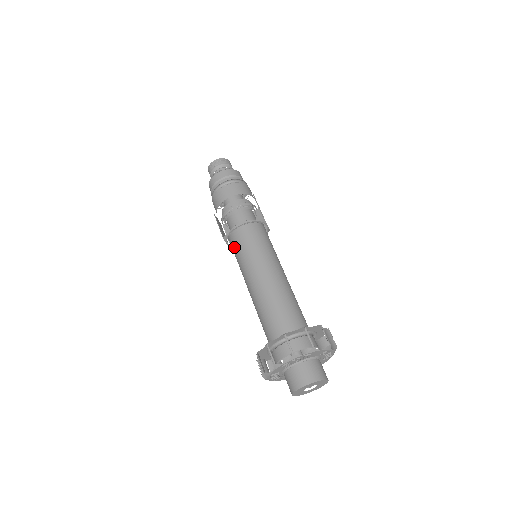
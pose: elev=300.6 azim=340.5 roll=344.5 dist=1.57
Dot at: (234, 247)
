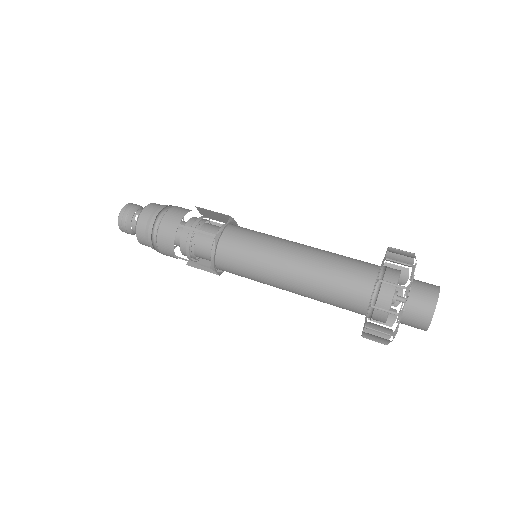
Dot at: (231, 266)
